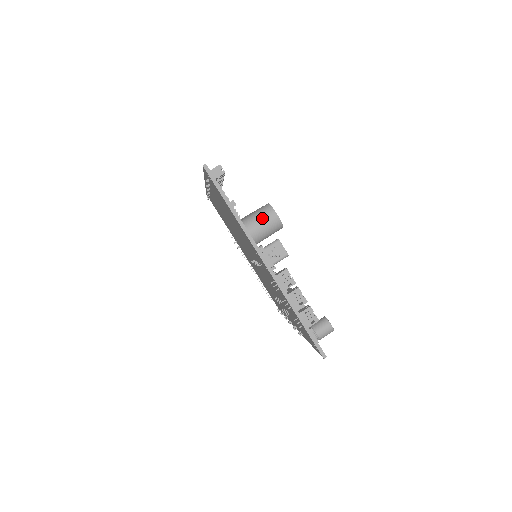
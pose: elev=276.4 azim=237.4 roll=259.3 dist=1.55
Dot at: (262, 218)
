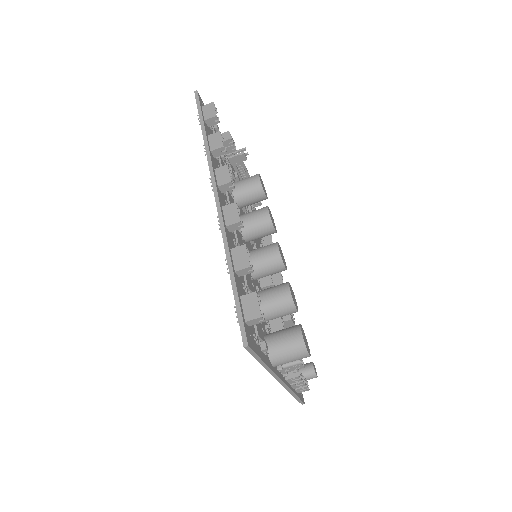
Dot at: (292, 358)
